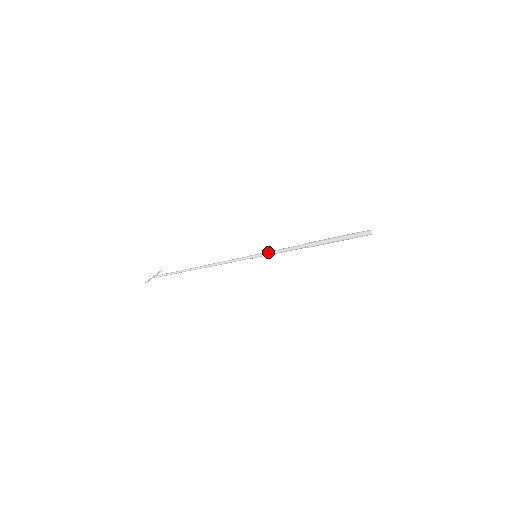
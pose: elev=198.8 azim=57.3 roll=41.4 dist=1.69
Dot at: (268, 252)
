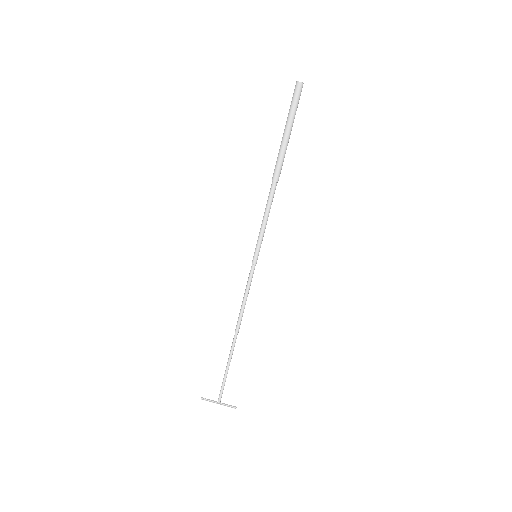
Dot at: (260, 235)
